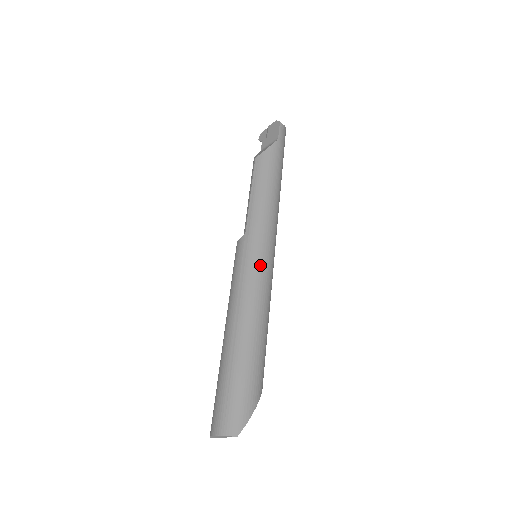
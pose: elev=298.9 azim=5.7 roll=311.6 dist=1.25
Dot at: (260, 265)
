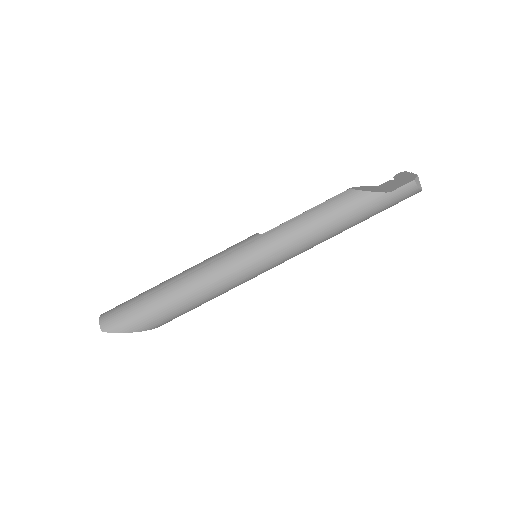
Dot at: (238, 265)
